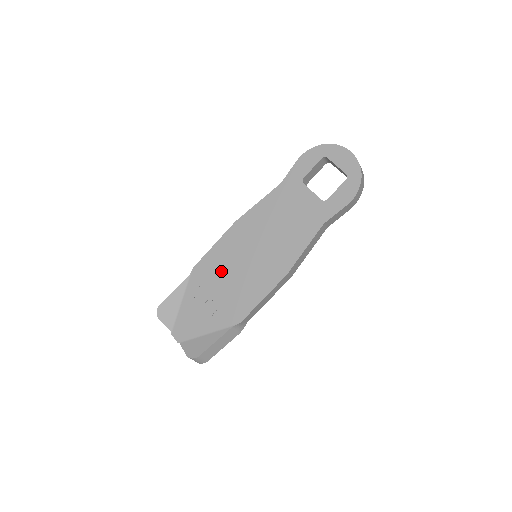
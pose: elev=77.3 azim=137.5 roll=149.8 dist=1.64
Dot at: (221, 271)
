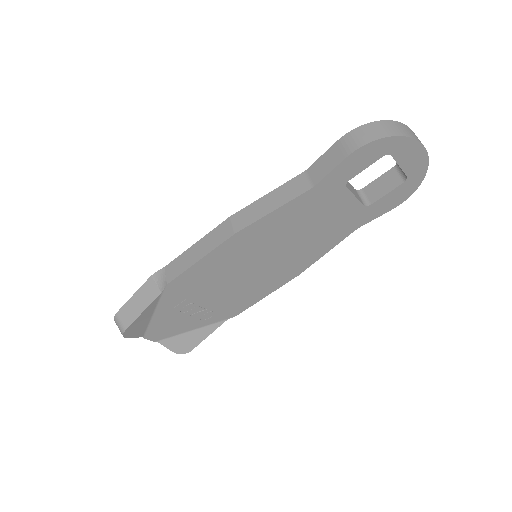
Dot at: (211, 283)
